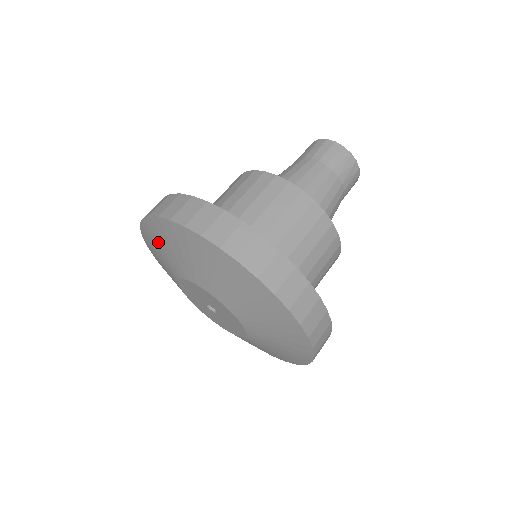
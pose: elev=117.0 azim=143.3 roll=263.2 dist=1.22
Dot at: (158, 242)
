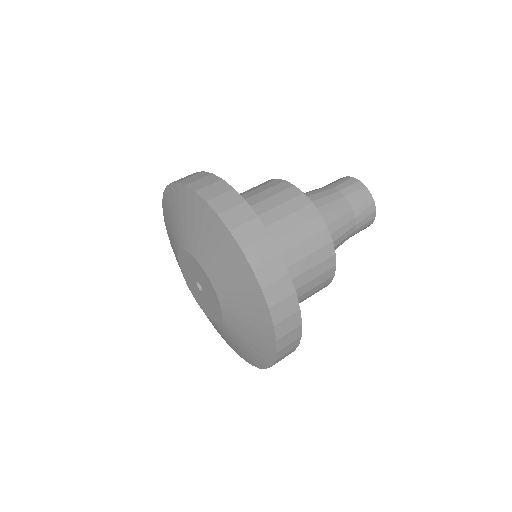
Dot at: (172, 211)
